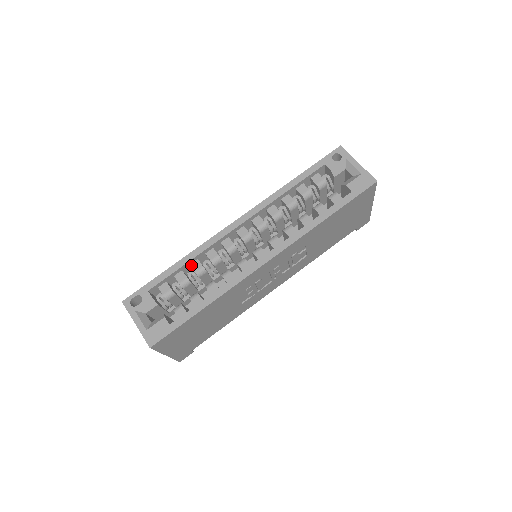
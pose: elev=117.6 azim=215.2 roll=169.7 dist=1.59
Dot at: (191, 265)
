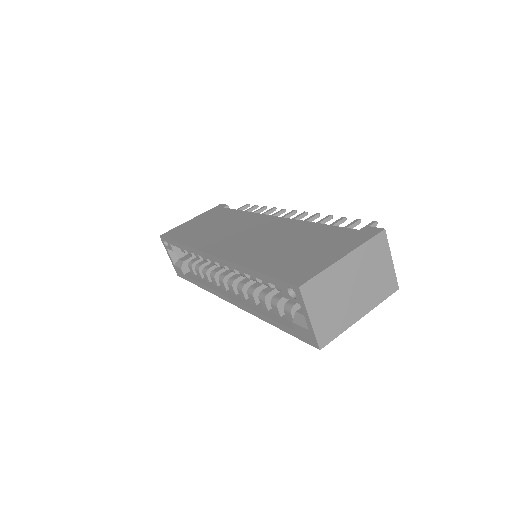
Dot at: occluded
